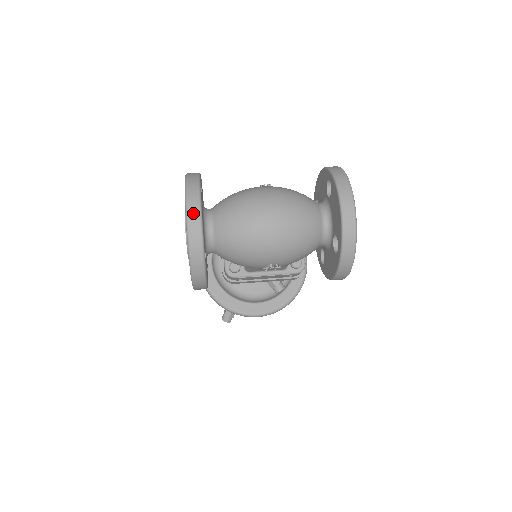
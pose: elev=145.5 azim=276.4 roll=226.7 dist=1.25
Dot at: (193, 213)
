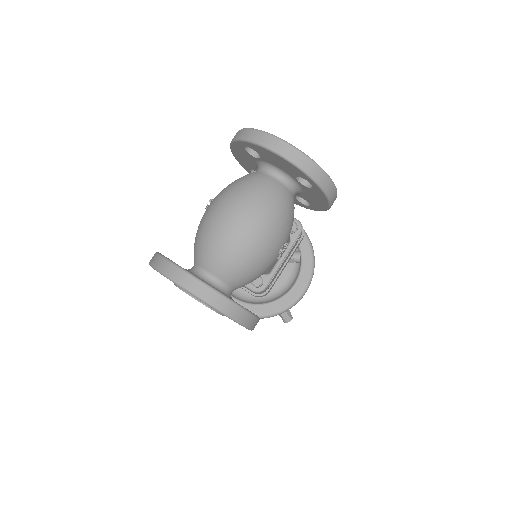
Dot at: (190, 284)
